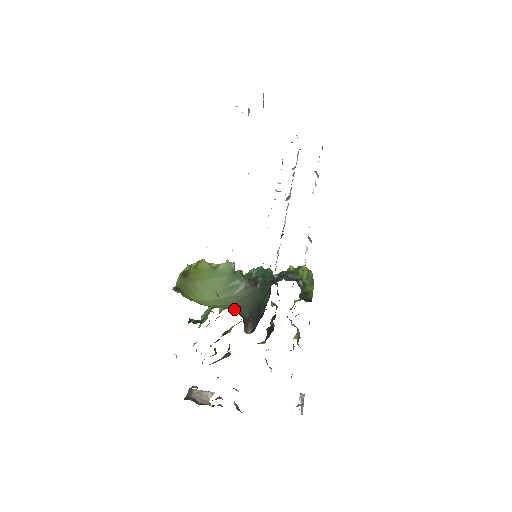
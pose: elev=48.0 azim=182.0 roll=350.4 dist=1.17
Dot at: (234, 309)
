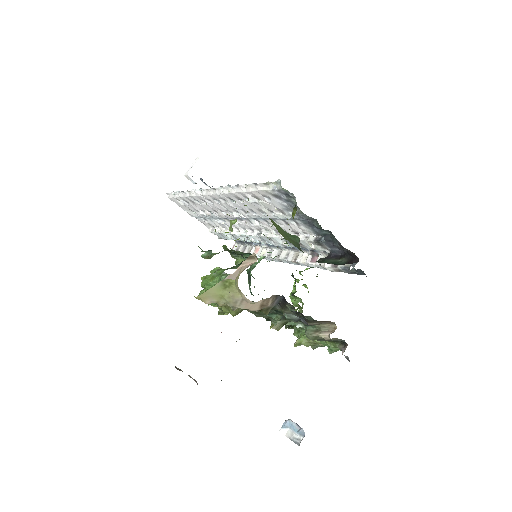
Dot at: occluded
